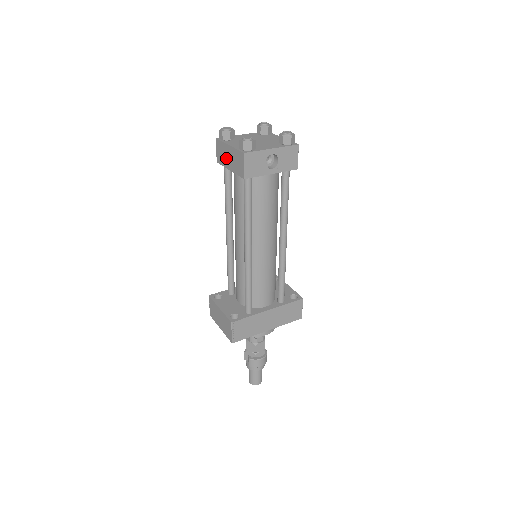
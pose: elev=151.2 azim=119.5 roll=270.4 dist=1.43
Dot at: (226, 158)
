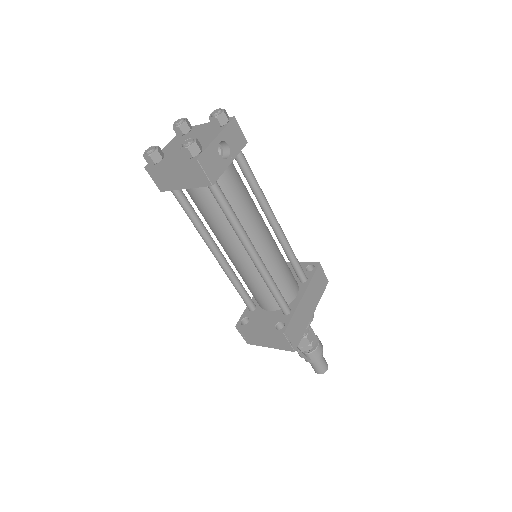
Dot at: (172, 180)
